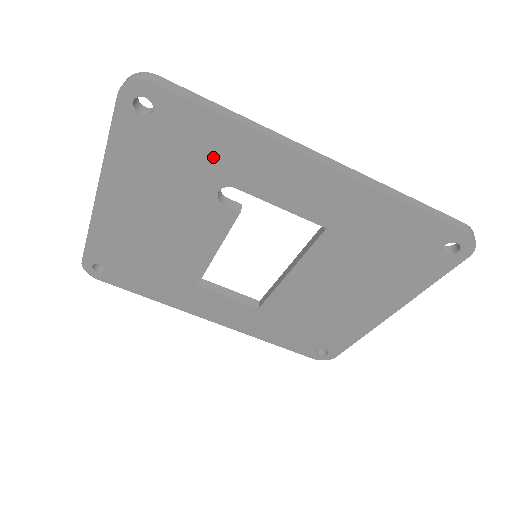
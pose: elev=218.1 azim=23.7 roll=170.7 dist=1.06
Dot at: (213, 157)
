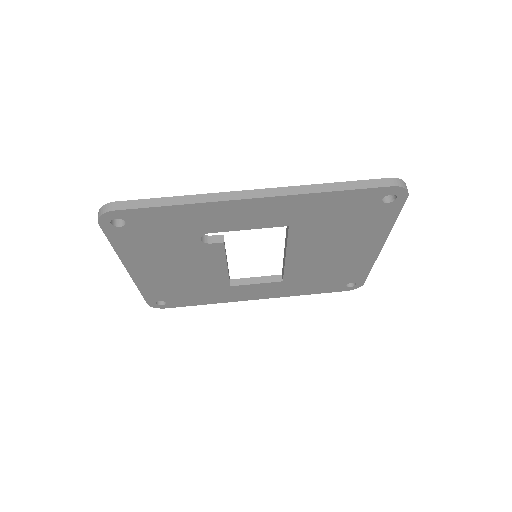
Dot at: (181, 226)
